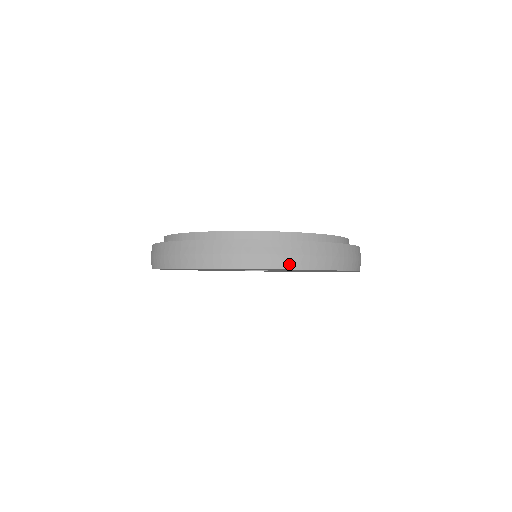
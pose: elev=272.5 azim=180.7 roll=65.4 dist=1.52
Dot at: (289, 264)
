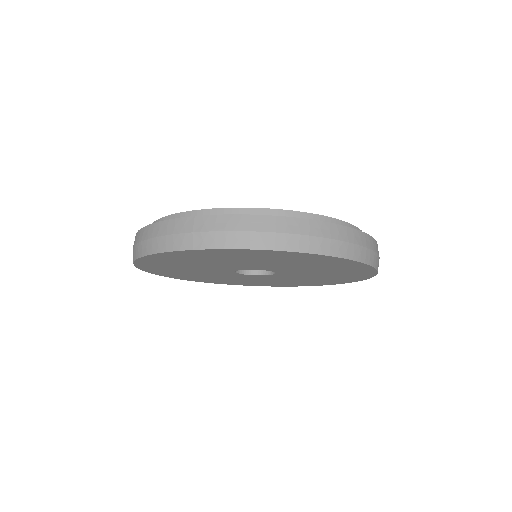
Dot at: (172, 245)
